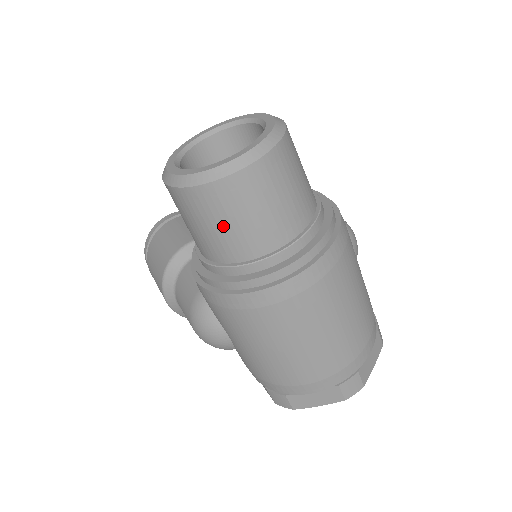
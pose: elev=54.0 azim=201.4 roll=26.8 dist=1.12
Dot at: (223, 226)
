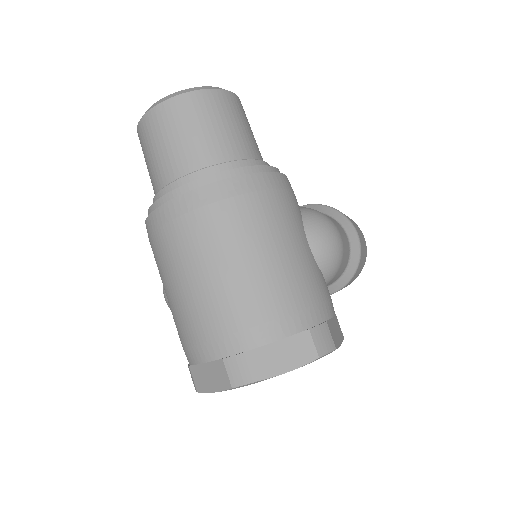
Dot at: (149, 158)
